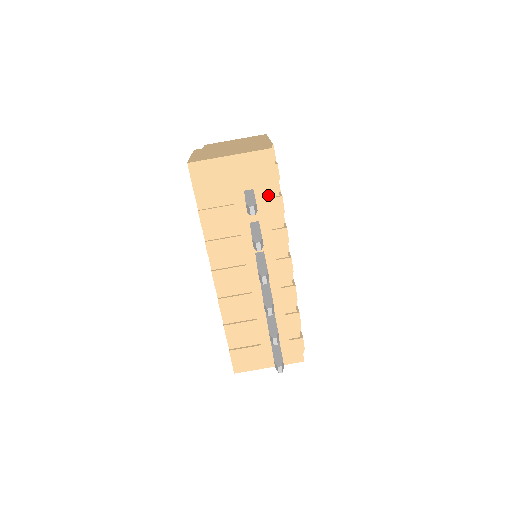
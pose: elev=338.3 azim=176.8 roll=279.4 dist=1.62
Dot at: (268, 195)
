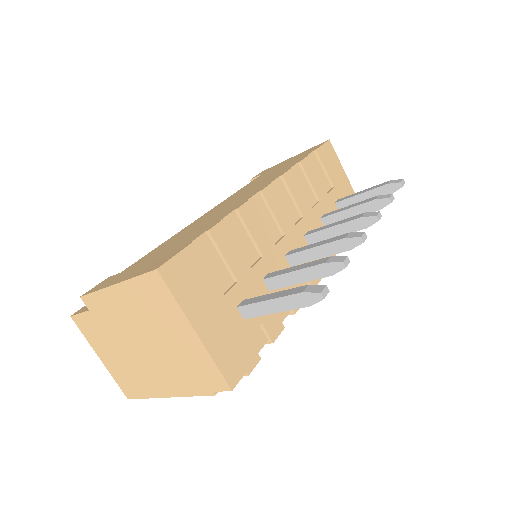
Dot at: occluded
